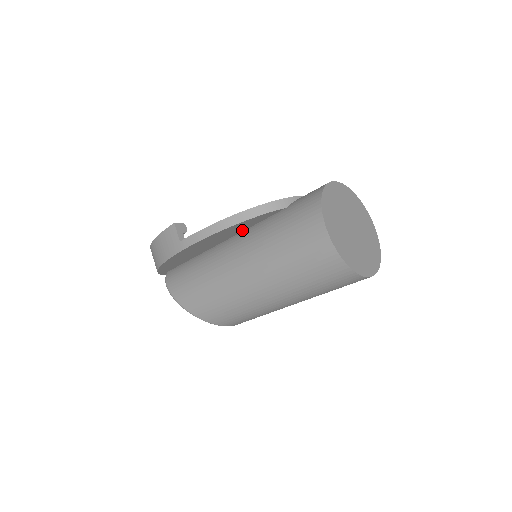
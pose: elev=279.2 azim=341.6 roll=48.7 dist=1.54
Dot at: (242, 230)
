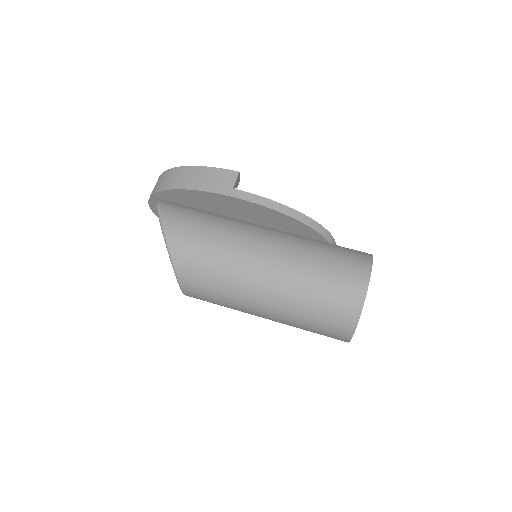
Dot at: (277, 228)
